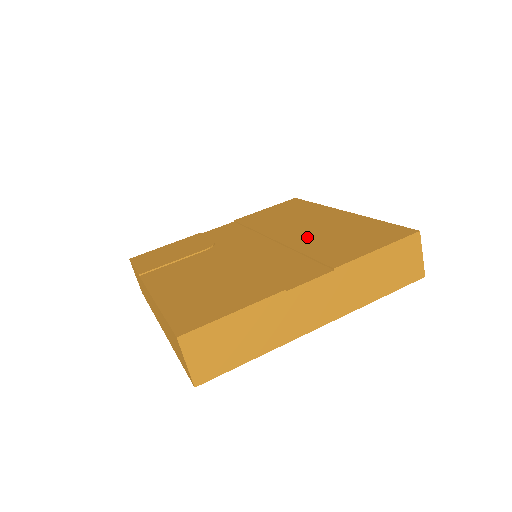
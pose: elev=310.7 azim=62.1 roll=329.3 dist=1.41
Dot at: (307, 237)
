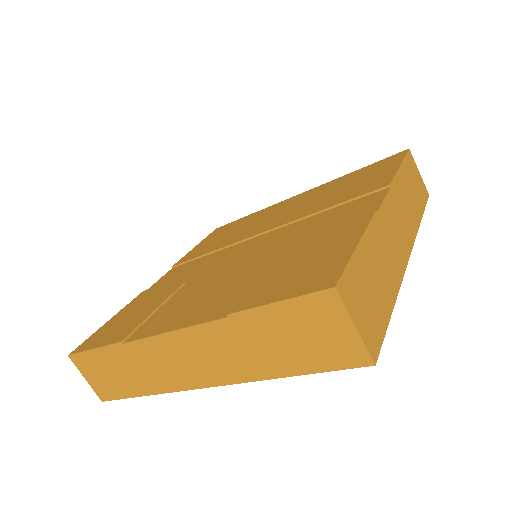
Dot at: (301, 210)
